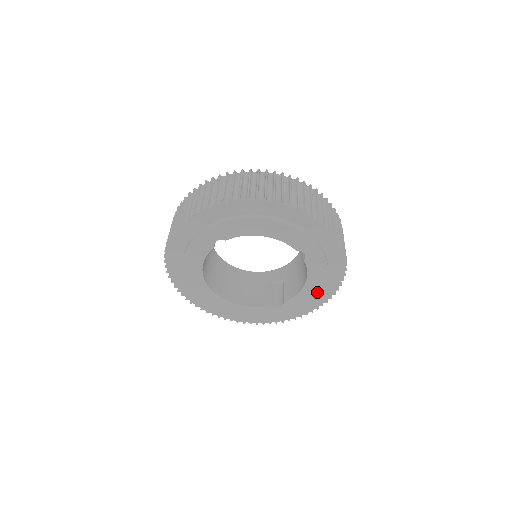
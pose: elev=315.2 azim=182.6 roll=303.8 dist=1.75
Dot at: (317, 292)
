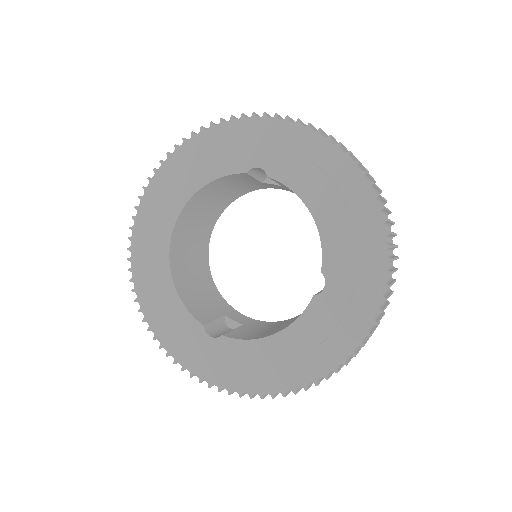
Dot at: (273, 363)
